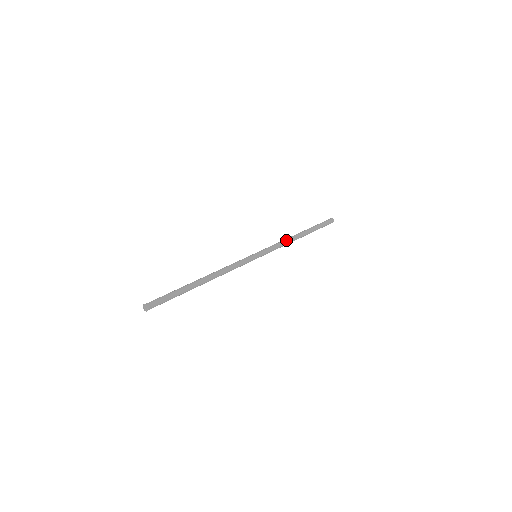
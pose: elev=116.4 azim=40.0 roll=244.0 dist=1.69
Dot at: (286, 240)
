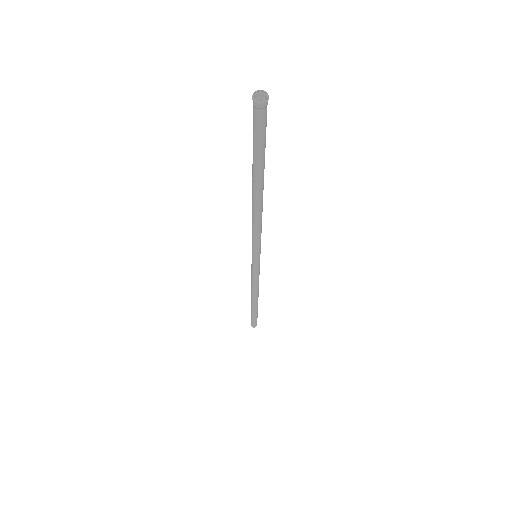
Dot at: occluded
